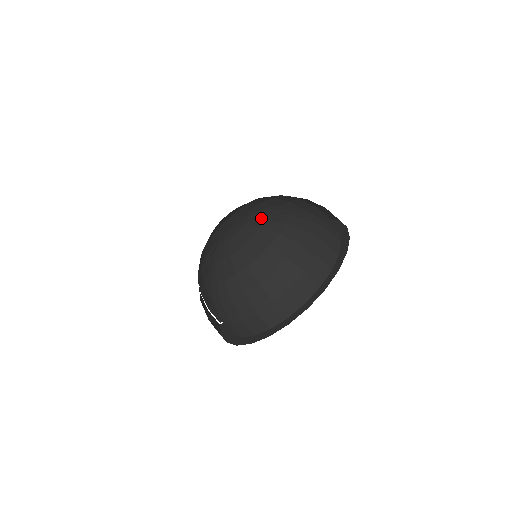
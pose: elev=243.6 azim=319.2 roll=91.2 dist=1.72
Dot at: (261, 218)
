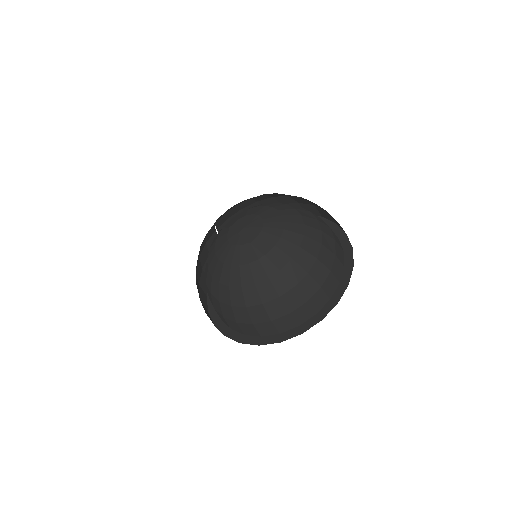
Dot at: (260, 252)
